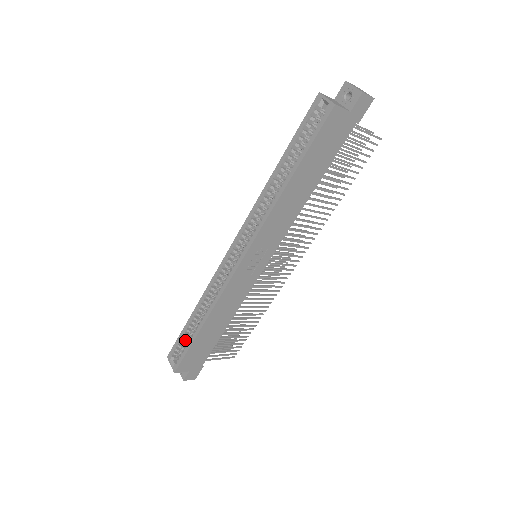
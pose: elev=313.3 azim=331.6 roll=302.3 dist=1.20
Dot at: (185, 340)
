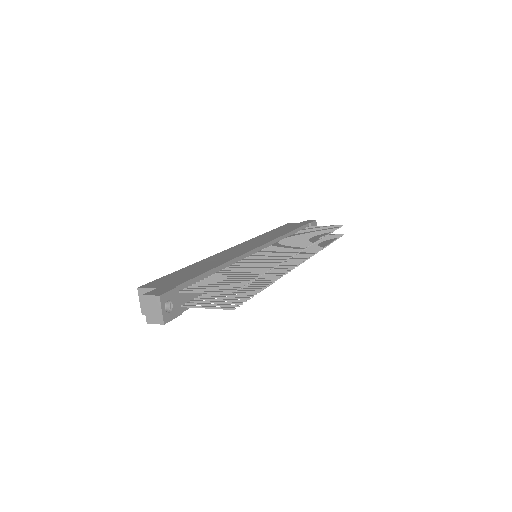
Dot at: occluded
